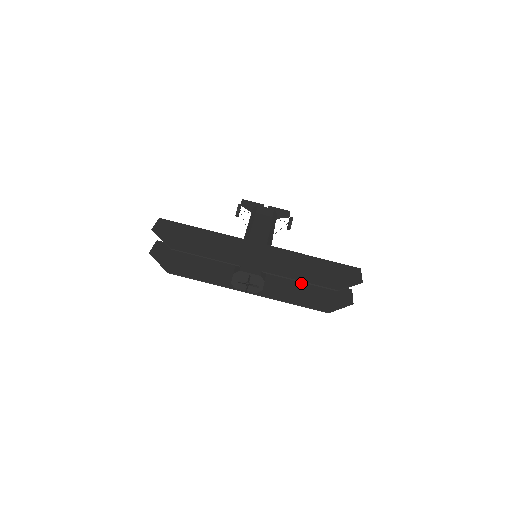
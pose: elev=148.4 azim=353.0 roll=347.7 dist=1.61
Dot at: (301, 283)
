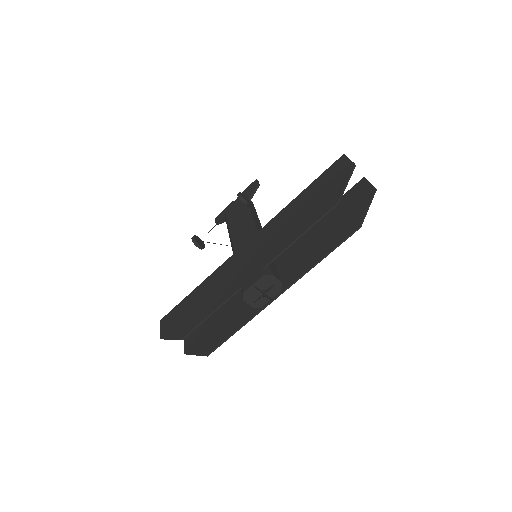
Dot at: (316, 229)
